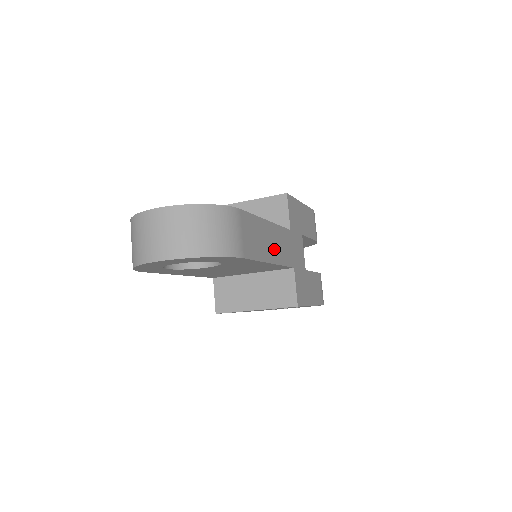
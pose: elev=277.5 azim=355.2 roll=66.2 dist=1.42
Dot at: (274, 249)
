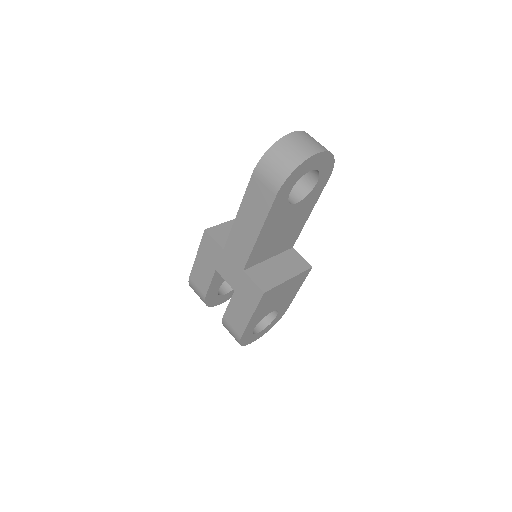
Dot at: occluded
